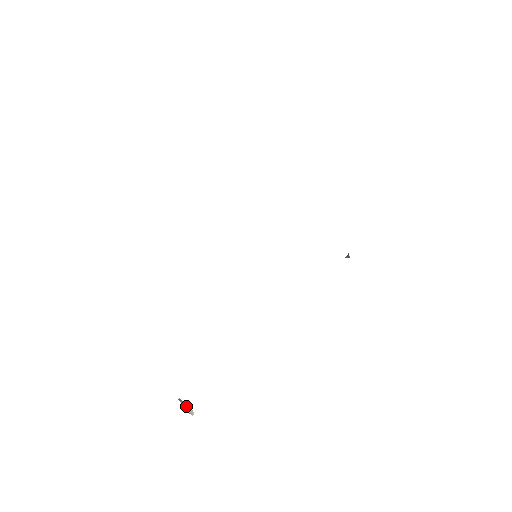
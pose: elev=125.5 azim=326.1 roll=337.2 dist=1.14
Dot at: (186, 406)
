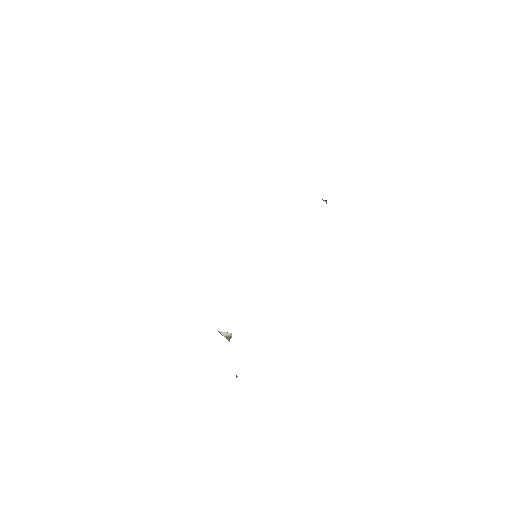
Dot at: (225, 333)
